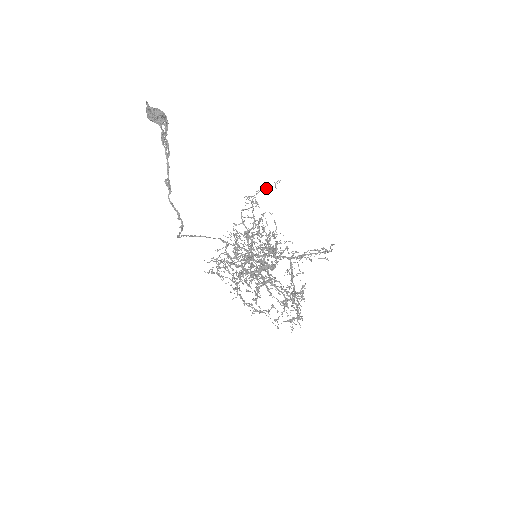
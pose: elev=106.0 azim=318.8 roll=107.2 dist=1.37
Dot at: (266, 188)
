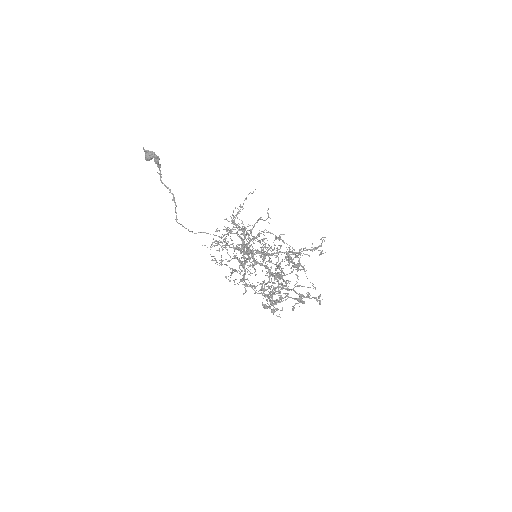
Dot at: (246, 198)
